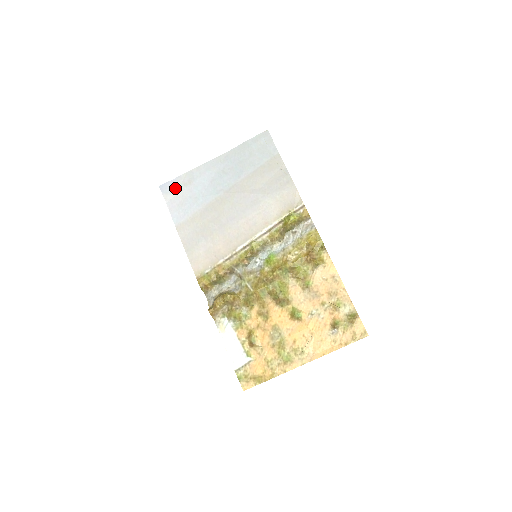
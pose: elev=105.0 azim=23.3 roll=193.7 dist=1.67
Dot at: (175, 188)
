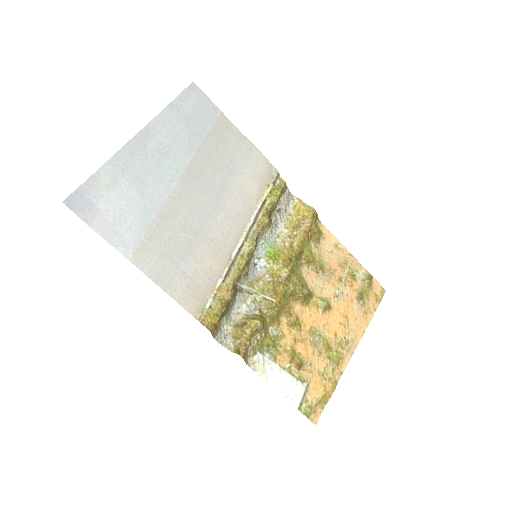
Dot at: (93, 198)
